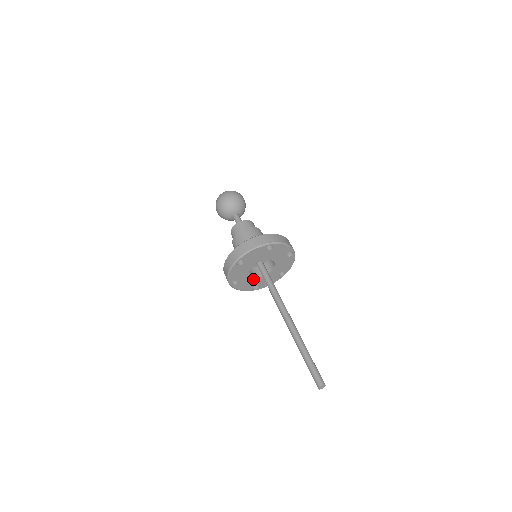
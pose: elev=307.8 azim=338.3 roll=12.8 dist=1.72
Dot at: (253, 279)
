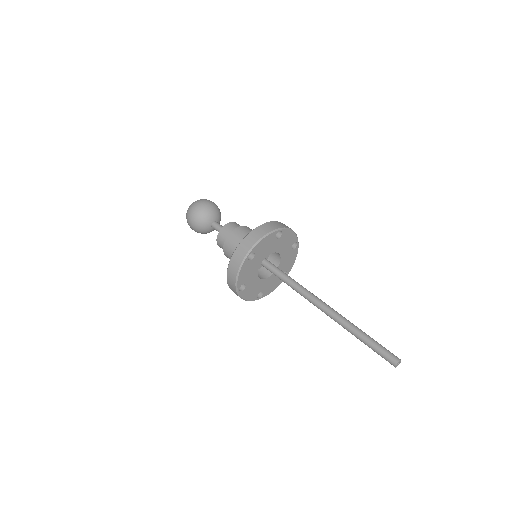
Dot at: (273, 276)
